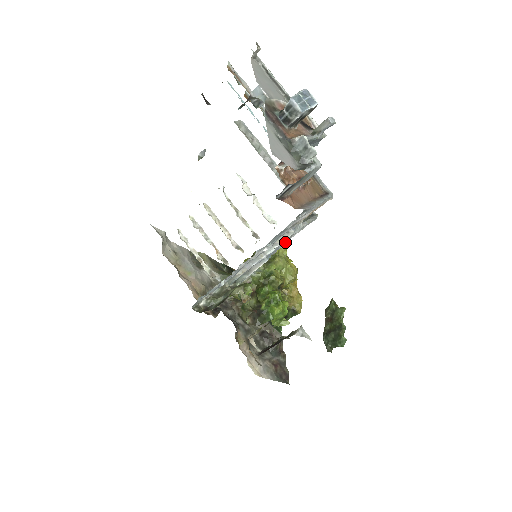
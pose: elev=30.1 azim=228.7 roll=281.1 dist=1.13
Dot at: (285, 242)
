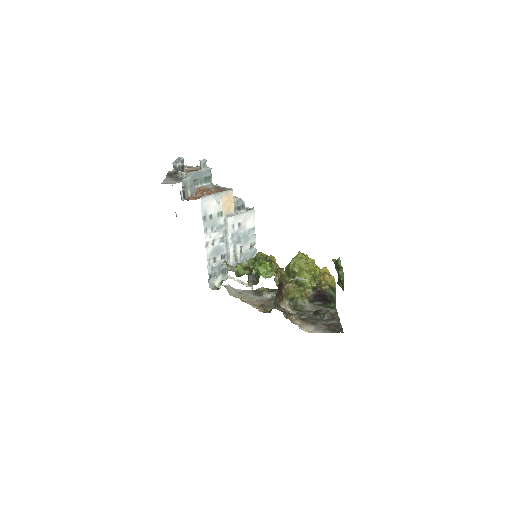
Dot at: (243, 231)
